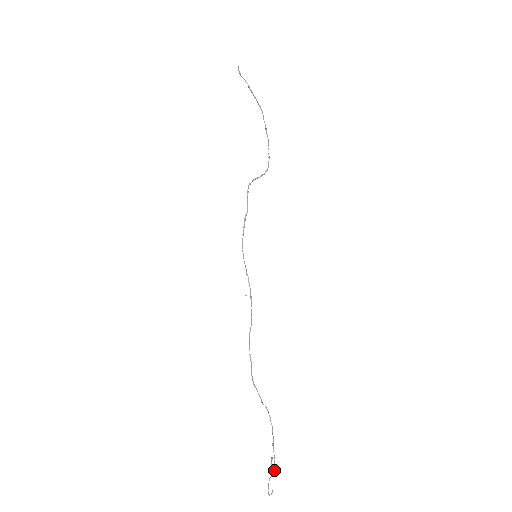
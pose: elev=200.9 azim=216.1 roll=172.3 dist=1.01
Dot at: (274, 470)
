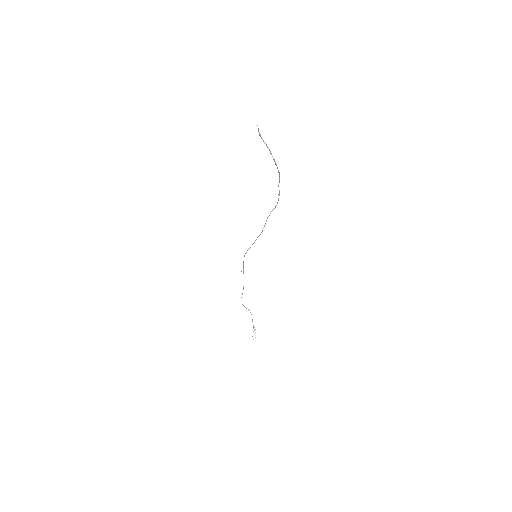
Dot at: occluded
